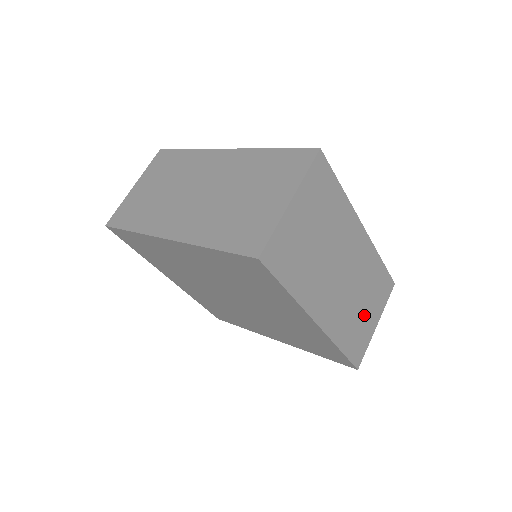
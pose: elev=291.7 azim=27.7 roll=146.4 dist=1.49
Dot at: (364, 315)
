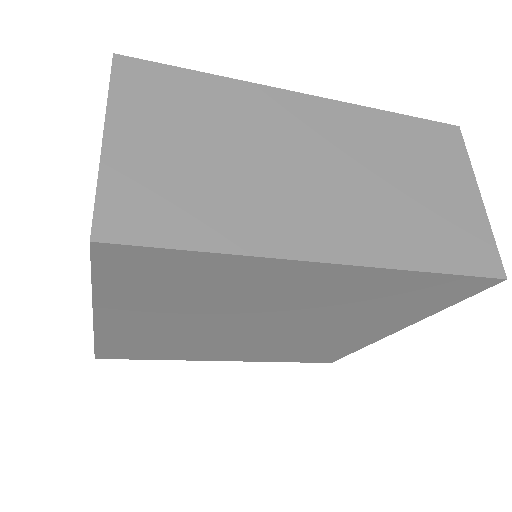
Dot at: (433, 198)
